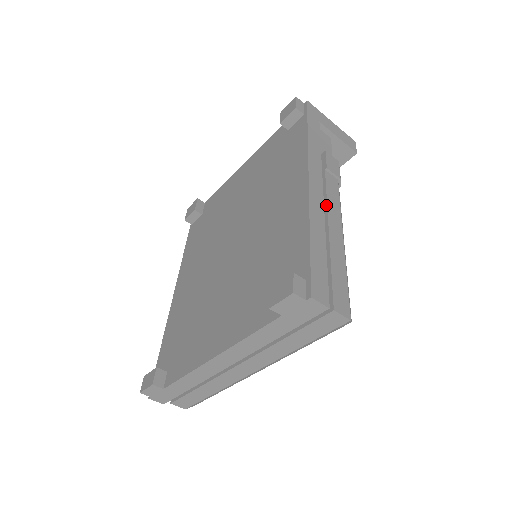
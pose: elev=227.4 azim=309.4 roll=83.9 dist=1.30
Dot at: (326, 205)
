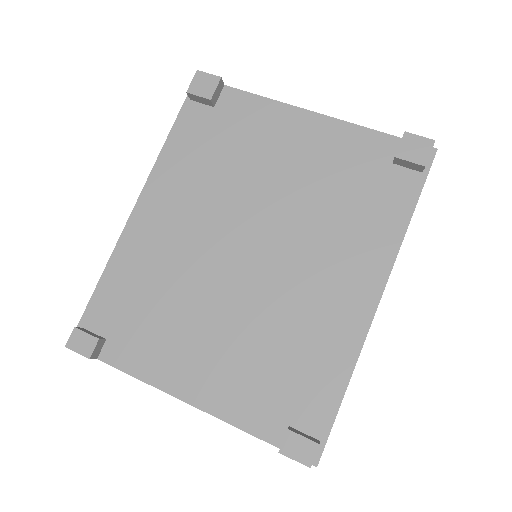
Dot at: occluded
